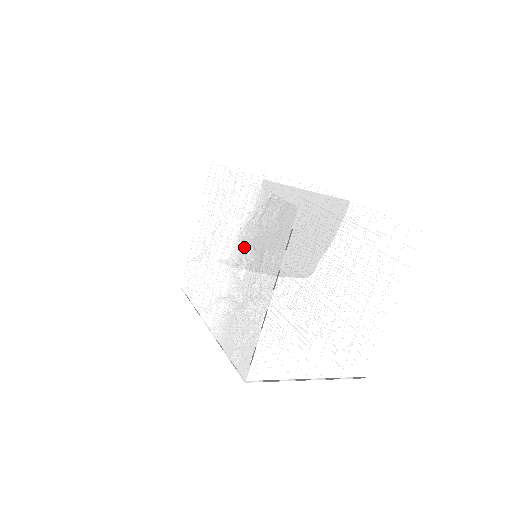
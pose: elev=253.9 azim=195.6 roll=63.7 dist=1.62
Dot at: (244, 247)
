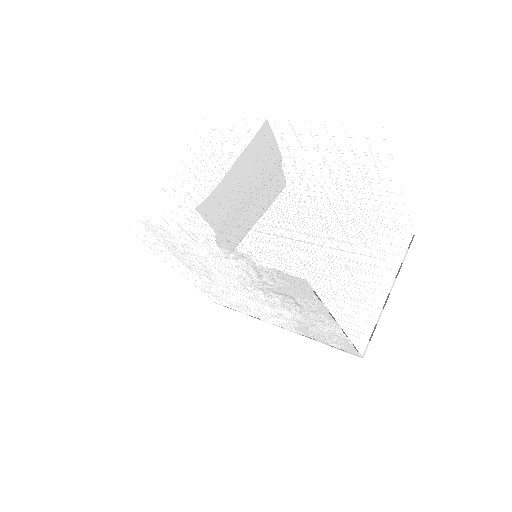
Dot at: (261, 290)
